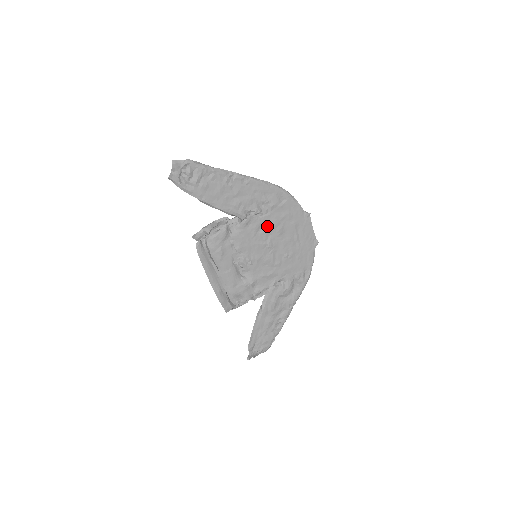
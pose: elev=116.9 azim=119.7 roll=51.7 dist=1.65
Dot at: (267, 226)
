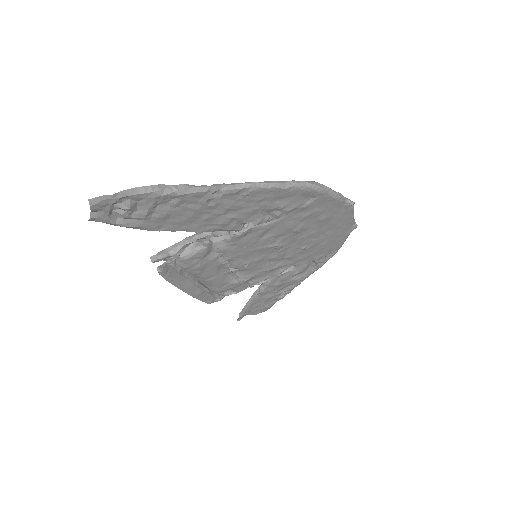
Dot at: (277, 230)
